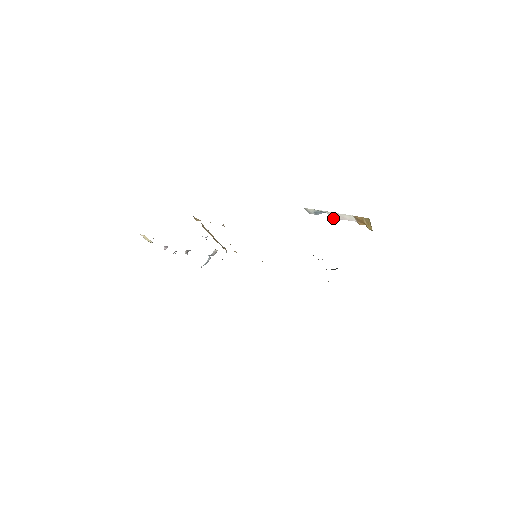
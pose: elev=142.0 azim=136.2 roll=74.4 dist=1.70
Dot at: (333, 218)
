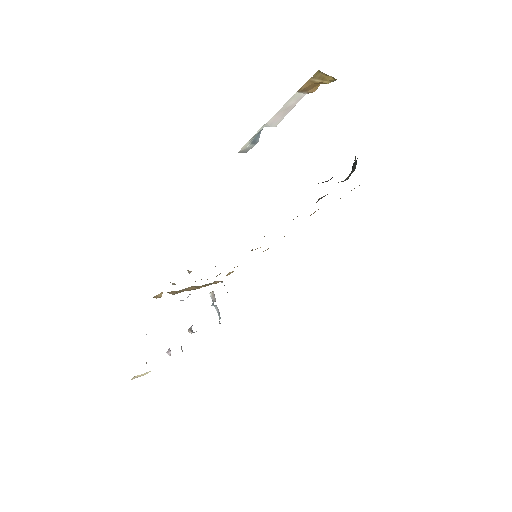
Dot at: (277, 124)
